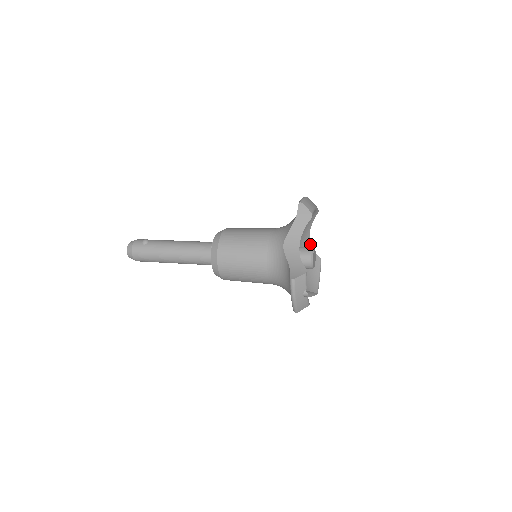
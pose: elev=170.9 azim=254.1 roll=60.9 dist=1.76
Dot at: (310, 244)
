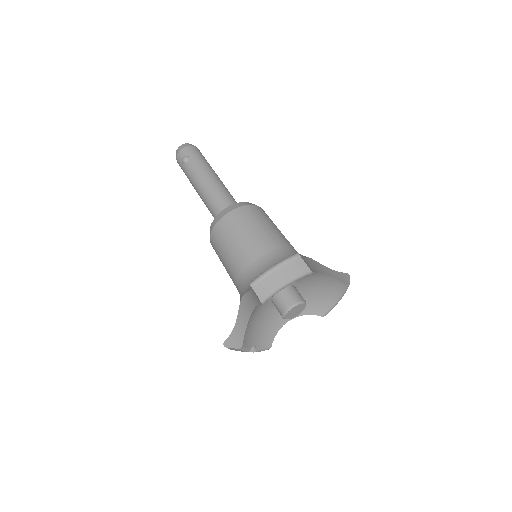
Dot at: (325, 274)
